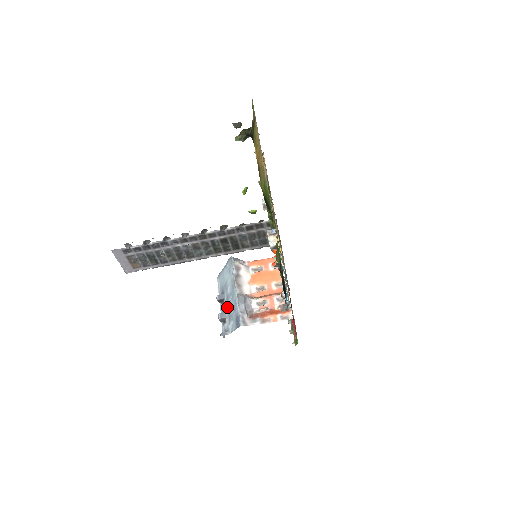
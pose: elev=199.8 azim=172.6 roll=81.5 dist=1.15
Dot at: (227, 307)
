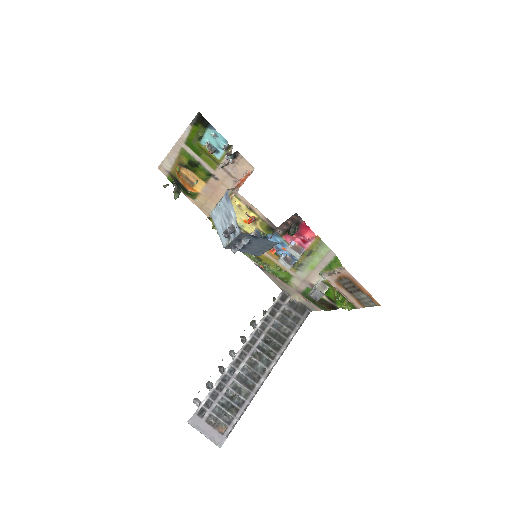
Dot at: (228, 222)
